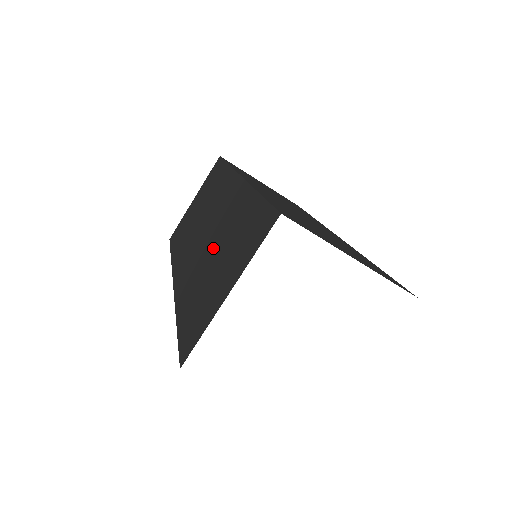
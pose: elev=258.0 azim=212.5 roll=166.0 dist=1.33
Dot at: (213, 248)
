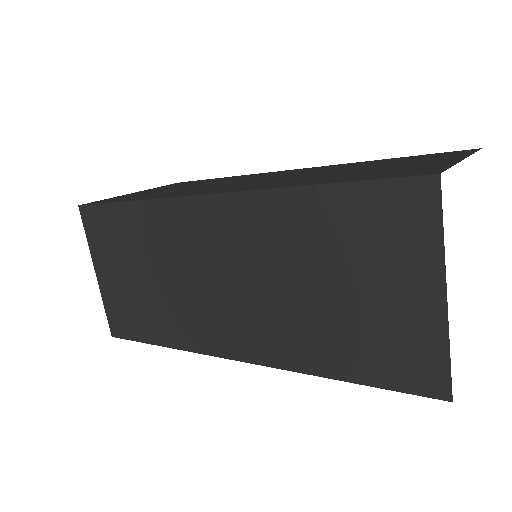
Dot at: (292, 284)
